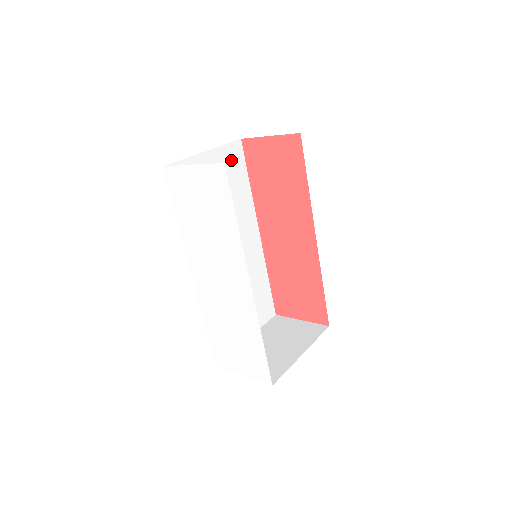
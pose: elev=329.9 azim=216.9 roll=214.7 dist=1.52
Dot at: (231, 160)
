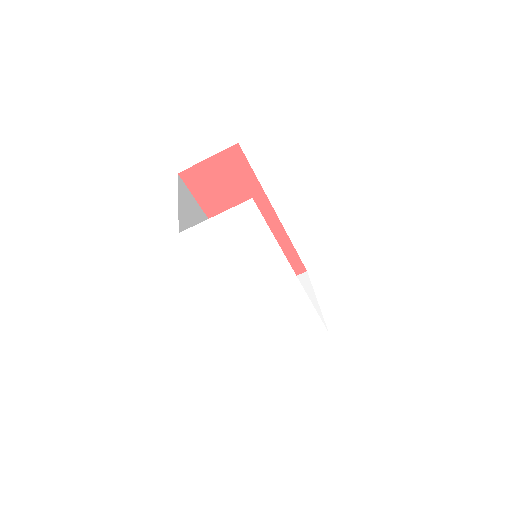
Dot at: (186, 196)
